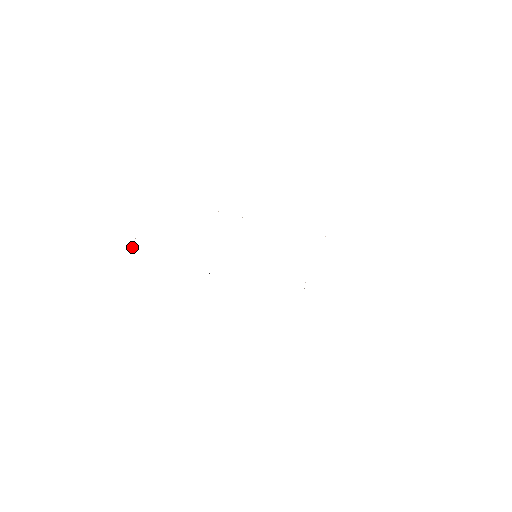
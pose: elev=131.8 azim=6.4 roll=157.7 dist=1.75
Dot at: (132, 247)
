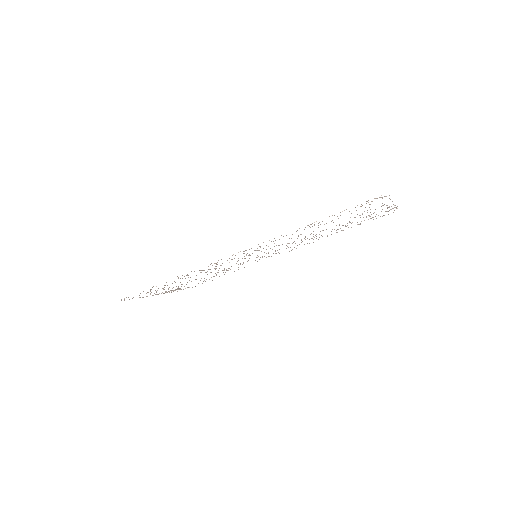
Dot at: occluded
